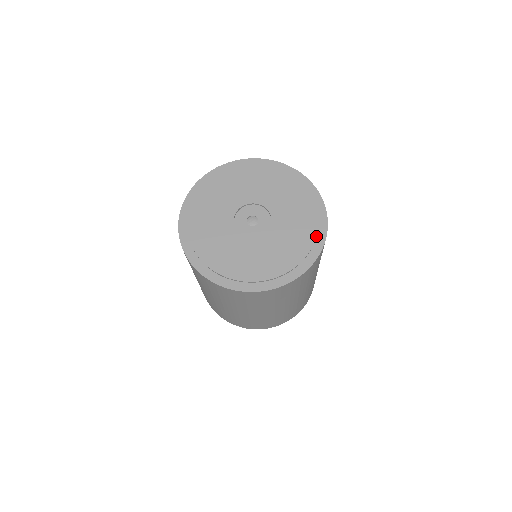
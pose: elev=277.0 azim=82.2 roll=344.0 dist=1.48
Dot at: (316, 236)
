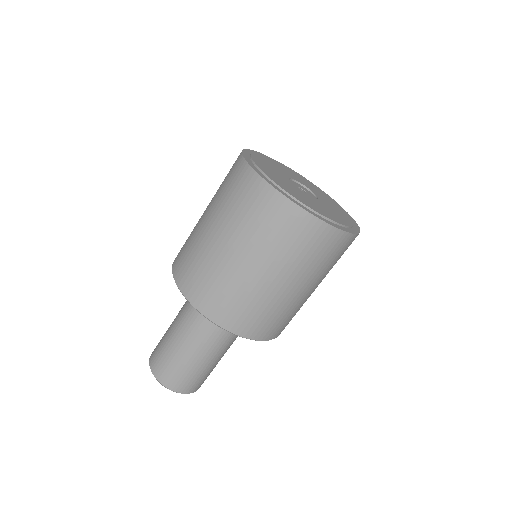
Dot at: (336, 222)
